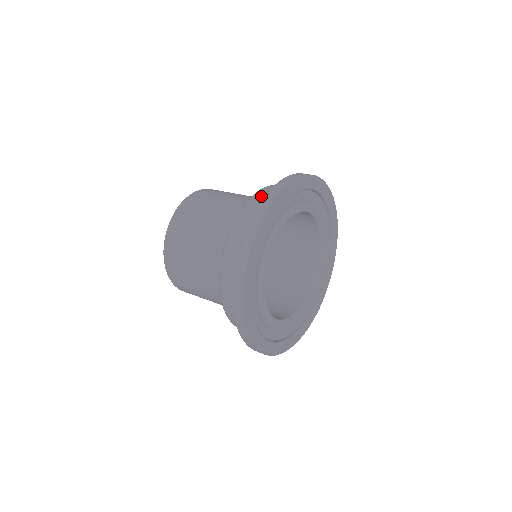
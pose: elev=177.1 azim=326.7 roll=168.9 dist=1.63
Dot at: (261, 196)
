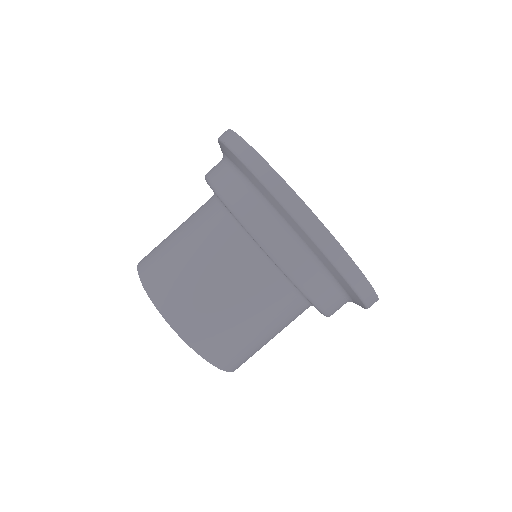
Dot at: (213, 167)
